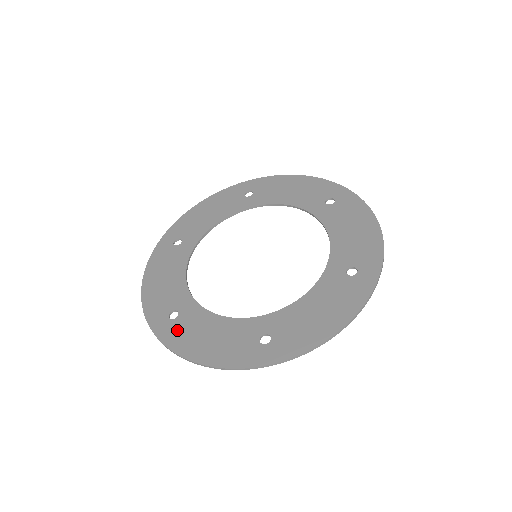
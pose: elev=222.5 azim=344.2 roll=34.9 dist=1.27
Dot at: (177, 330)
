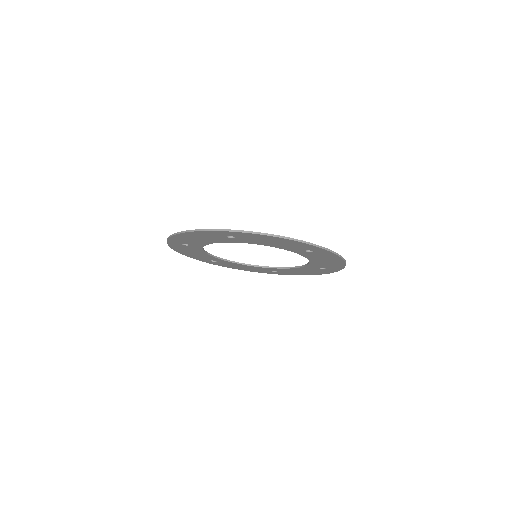
Dot at: occluded
